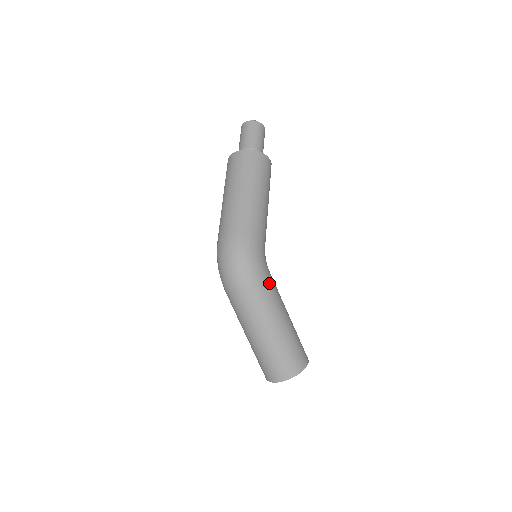
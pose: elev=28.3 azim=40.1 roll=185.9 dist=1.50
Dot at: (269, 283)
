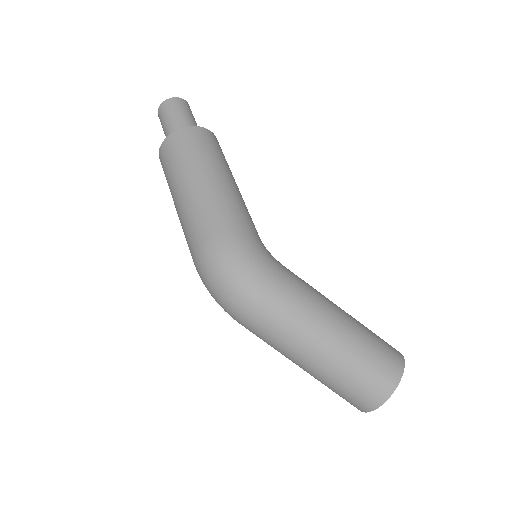
Dot at: (289, 279)
